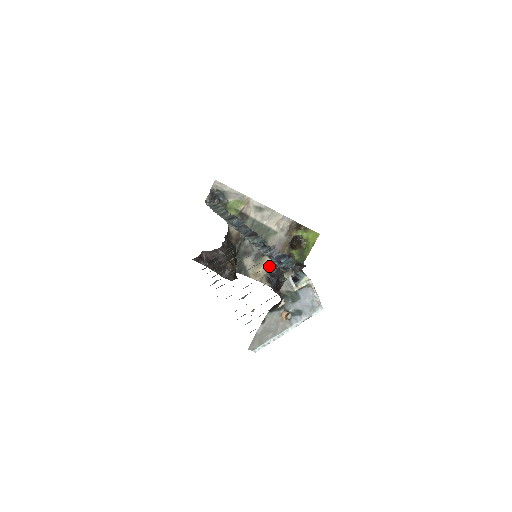
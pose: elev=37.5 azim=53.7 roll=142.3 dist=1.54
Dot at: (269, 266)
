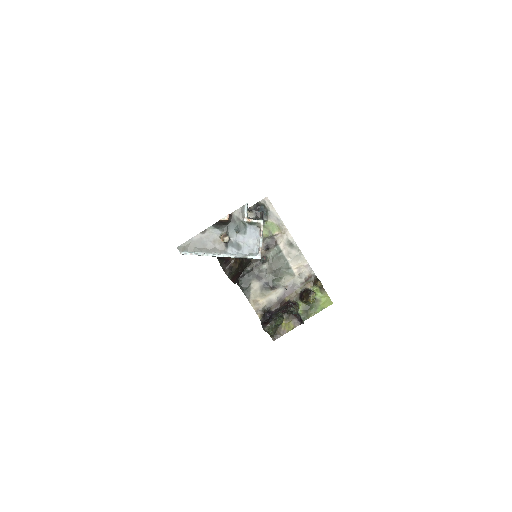
Dot at: (271, 302)
